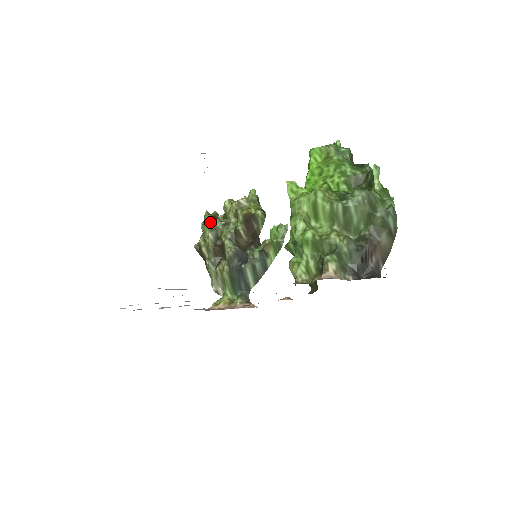
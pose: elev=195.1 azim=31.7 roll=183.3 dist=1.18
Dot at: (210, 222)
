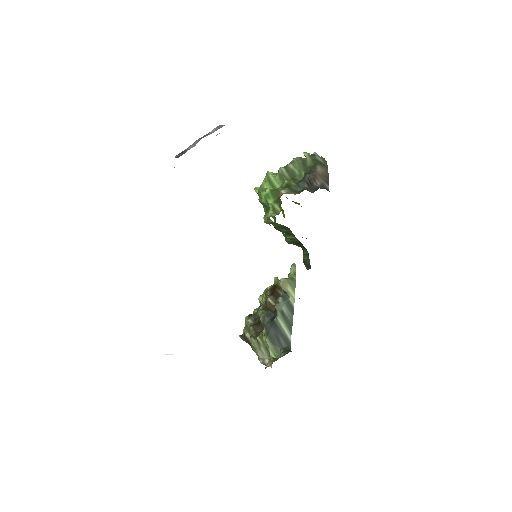
Dot at: occluded
